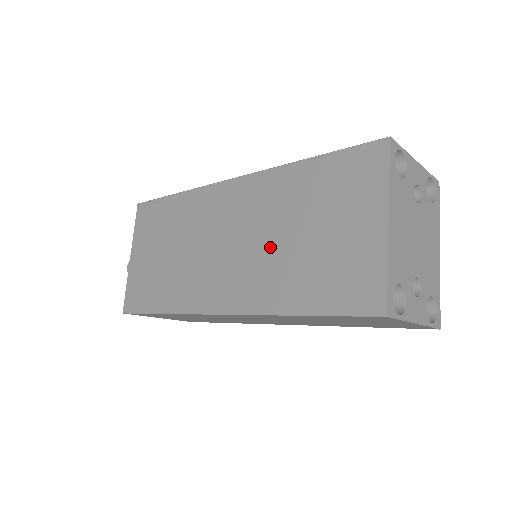
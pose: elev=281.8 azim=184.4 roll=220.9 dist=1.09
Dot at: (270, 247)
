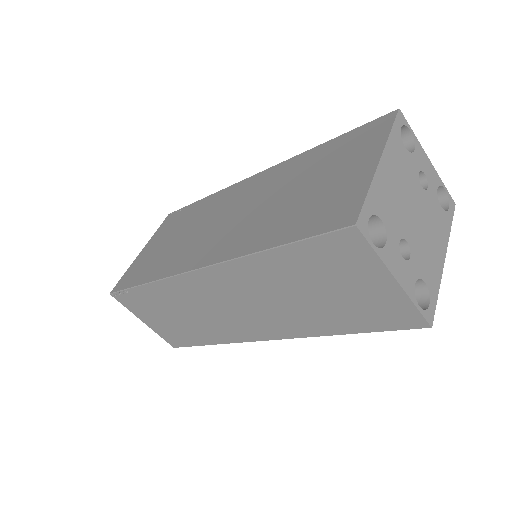
Dot at: (265, 208)
